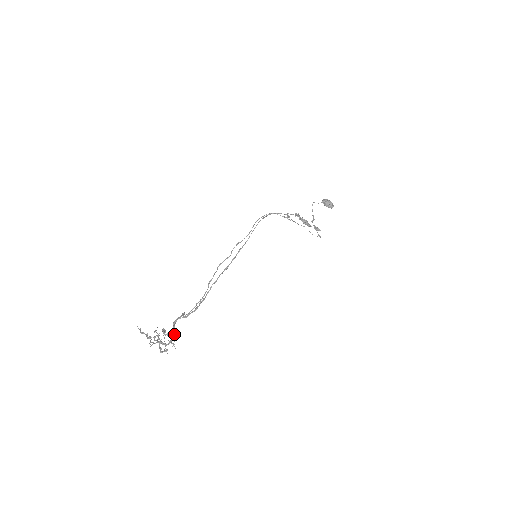
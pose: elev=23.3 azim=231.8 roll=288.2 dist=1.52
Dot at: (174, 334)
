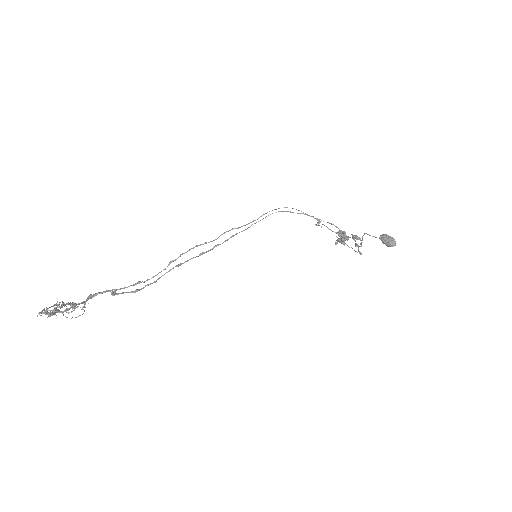
Dot at: (82, 307)
